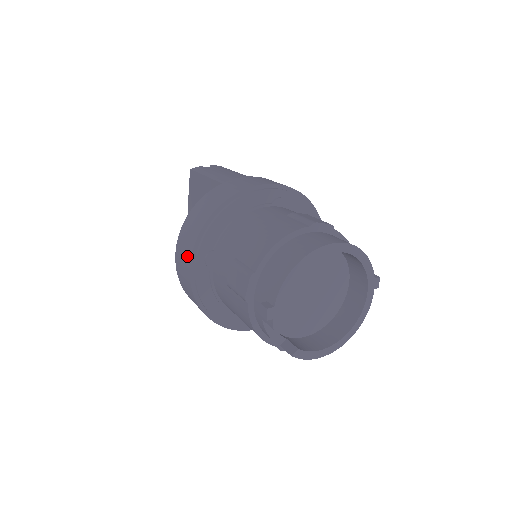
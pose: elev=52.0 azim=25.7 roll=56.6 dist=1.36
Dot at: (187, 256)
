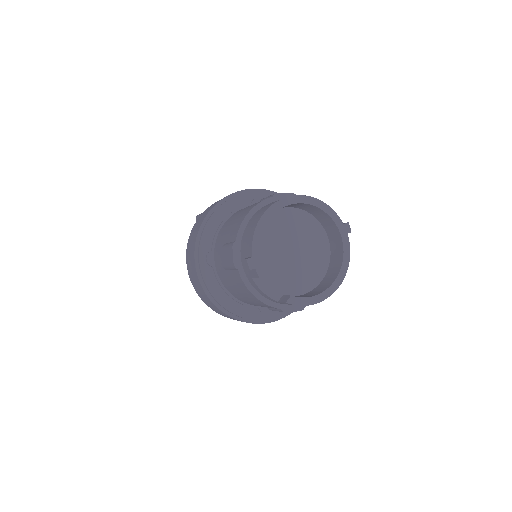
Dot at: (192, 263)
